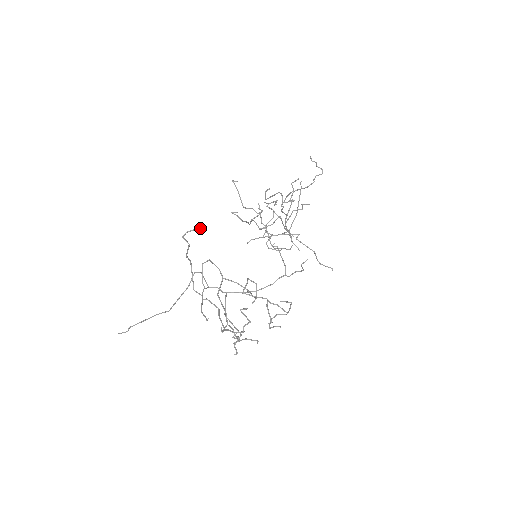
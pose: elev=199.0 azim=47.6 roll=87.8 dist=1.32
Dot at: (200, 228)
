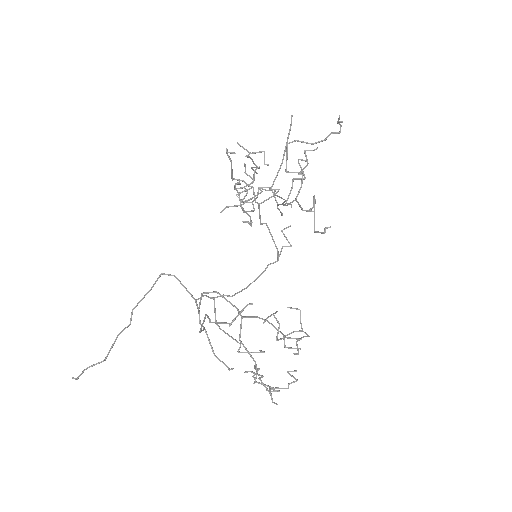
Dot at: occluded
